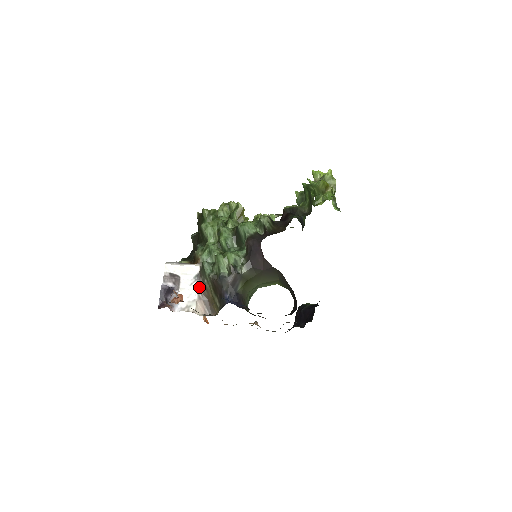
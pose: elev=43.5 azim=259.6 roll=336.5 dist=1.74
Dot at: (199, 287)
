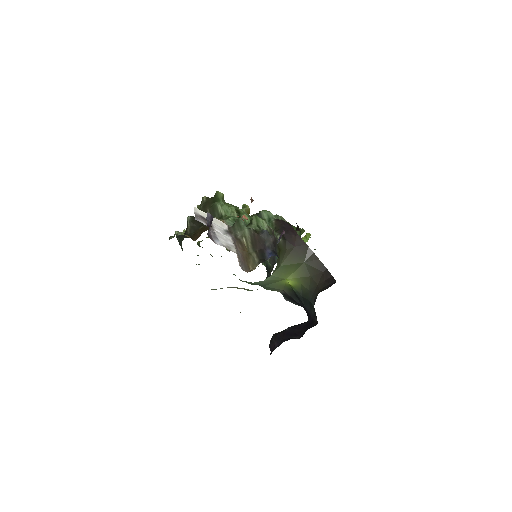
Dot at: (233, 239)
